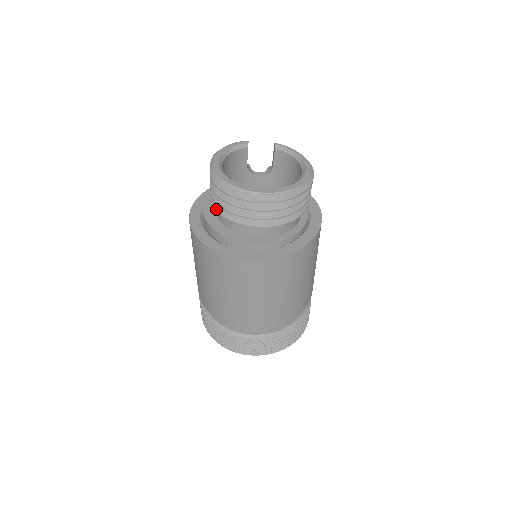
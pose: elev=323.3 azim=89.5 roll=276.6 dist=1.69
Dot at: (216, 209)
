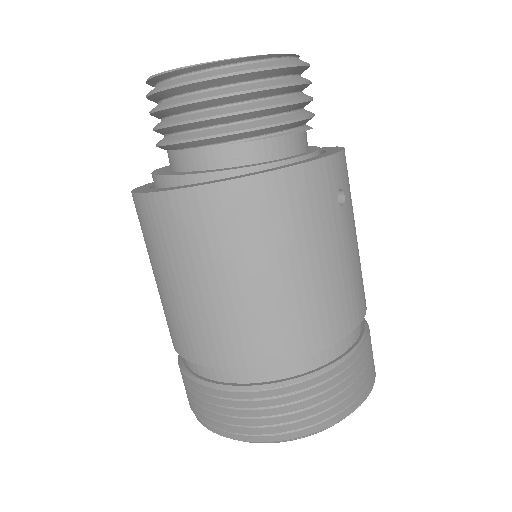
Dot at: occluded
